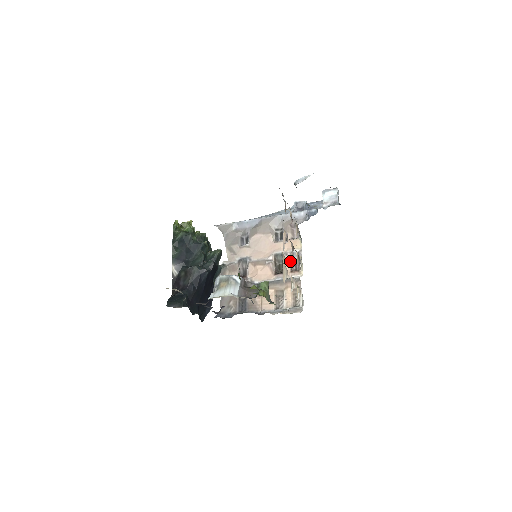
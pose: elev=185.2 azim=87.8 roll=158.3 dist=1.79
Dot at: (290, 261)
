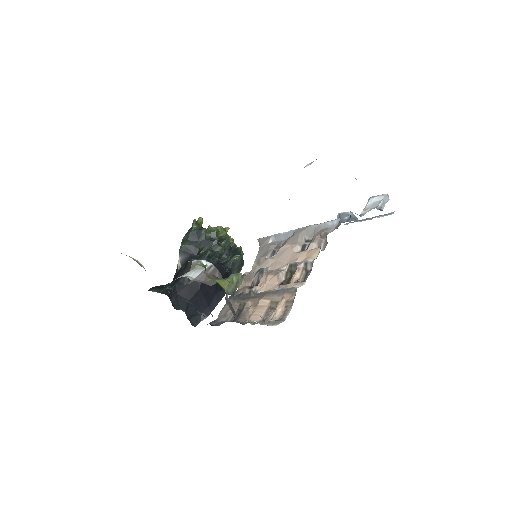
Dot at: (301, 271)
